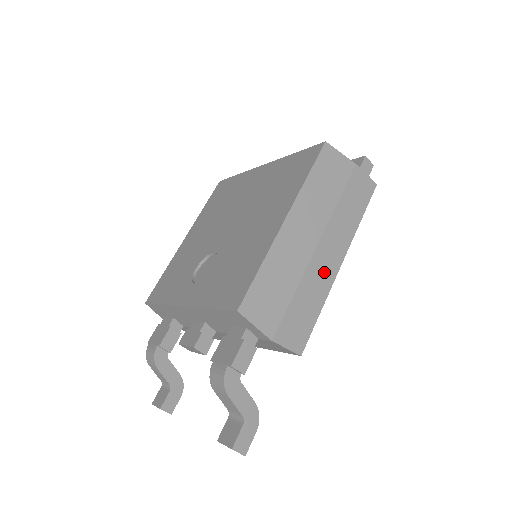
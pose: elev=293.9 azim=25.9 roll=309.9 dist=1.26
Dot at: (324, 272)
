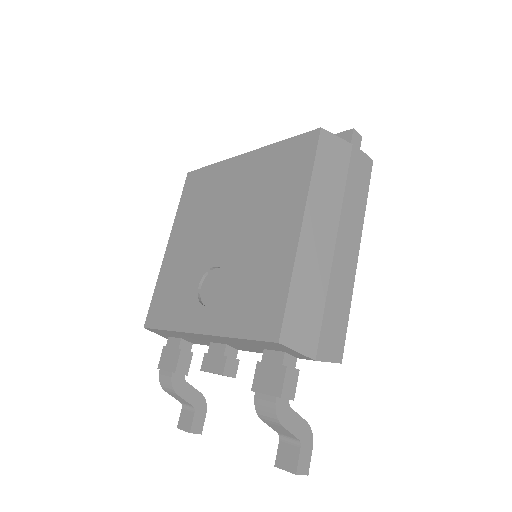
Dot at: (345, 271)
